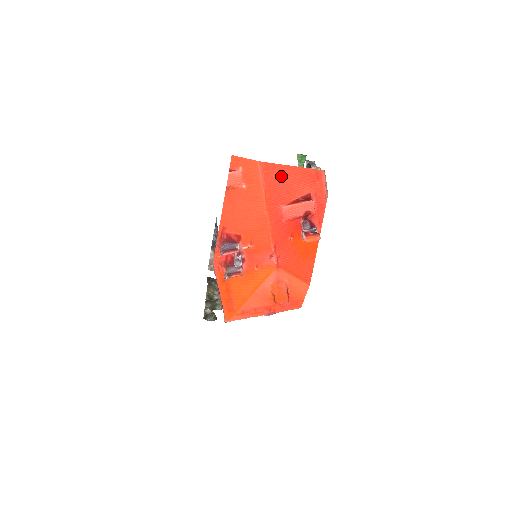
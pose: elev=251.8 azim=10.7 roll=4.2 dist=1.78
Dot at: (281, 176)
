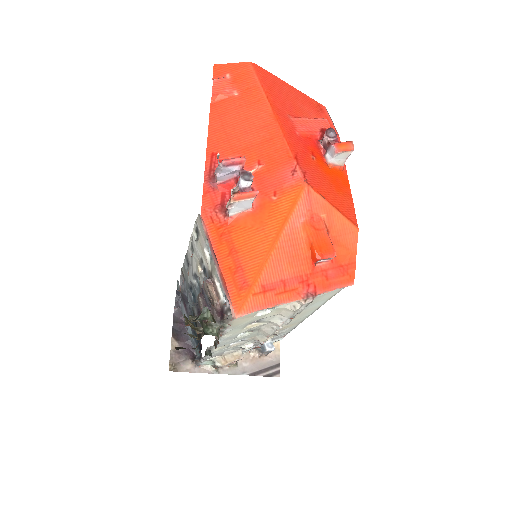
Dot at: (280, 88)
